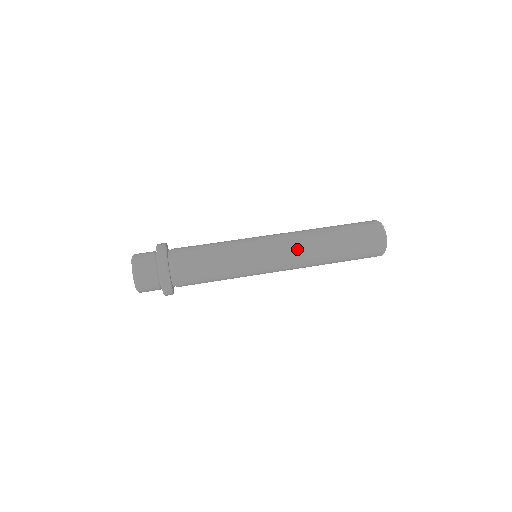
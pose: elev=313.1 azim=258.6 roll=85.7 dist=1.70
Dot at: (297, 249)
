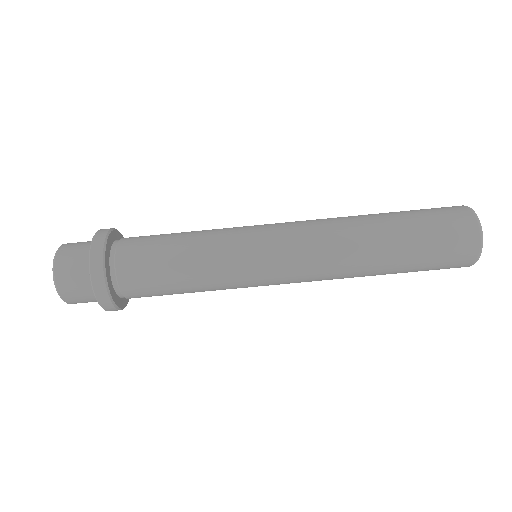
Dot at: (323, 271)
